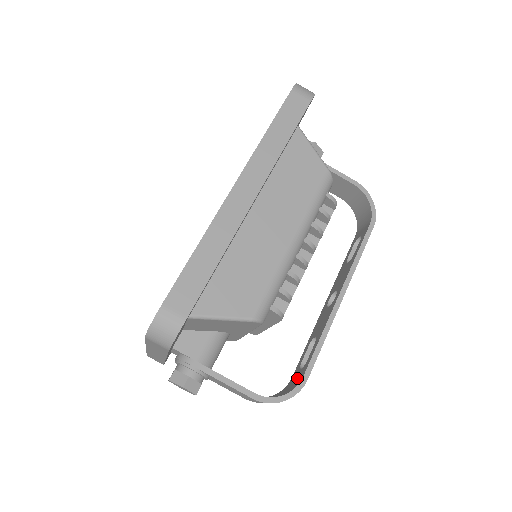
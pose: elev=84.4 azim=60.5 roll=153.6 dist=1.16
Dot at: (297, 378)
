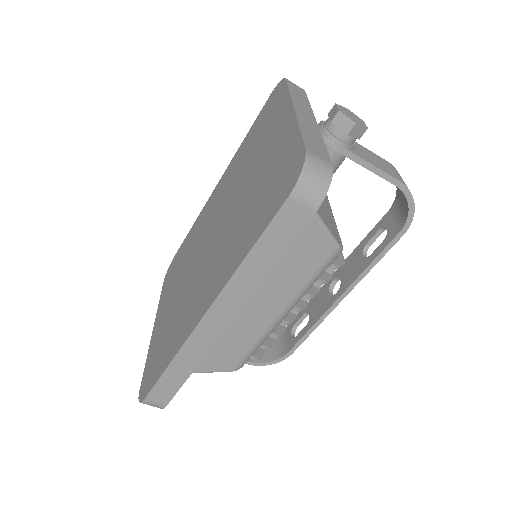
Dot at: (286, 342)
